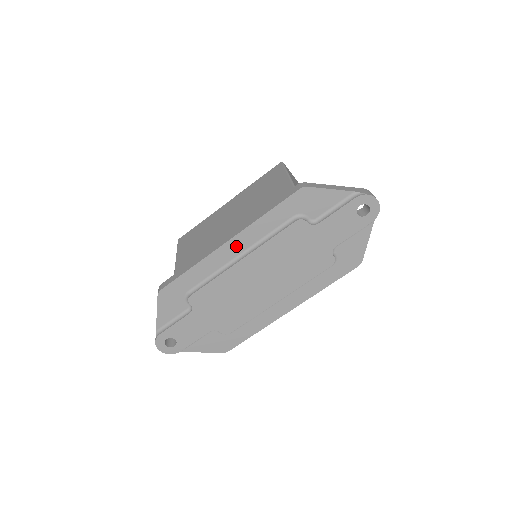
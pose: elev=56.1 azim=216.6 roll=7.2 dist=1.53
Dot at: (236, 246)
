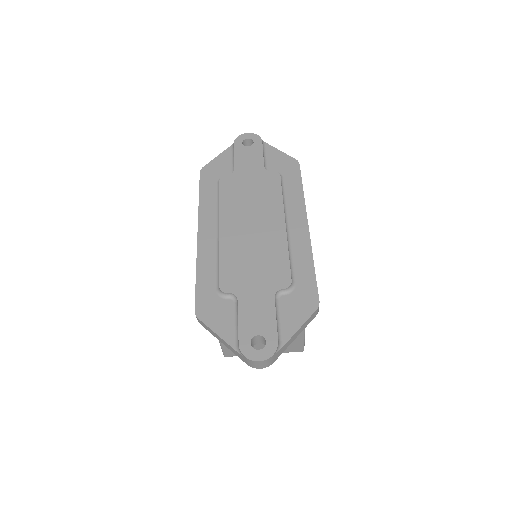
Dot at: (207, 230)
